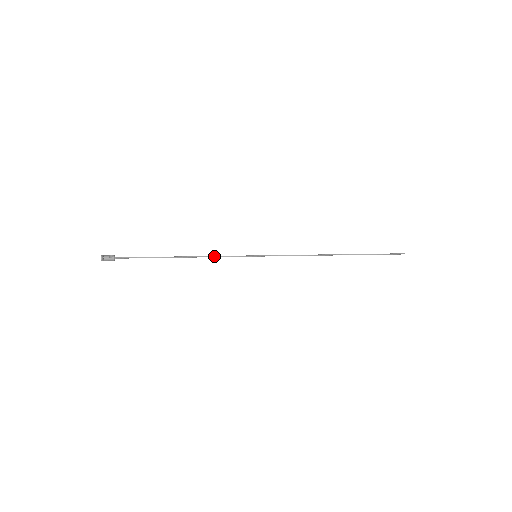
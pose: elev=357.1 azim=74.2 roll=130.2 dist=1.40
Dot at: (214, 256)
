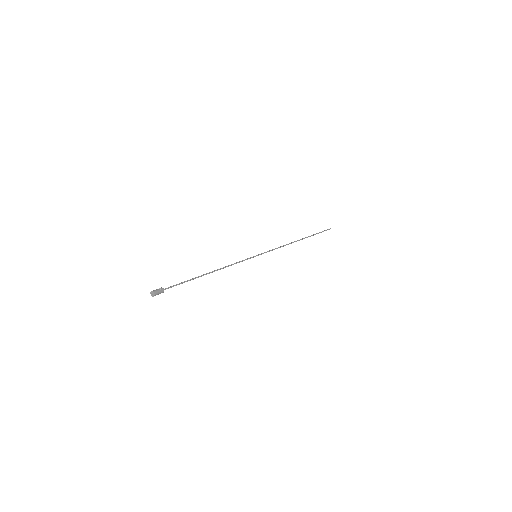
Dot at: (231, 264)
